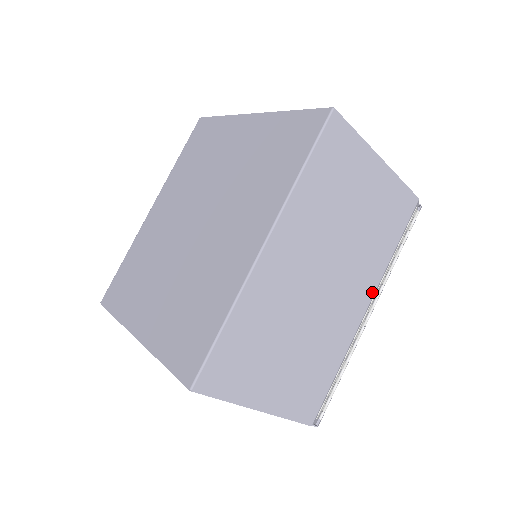
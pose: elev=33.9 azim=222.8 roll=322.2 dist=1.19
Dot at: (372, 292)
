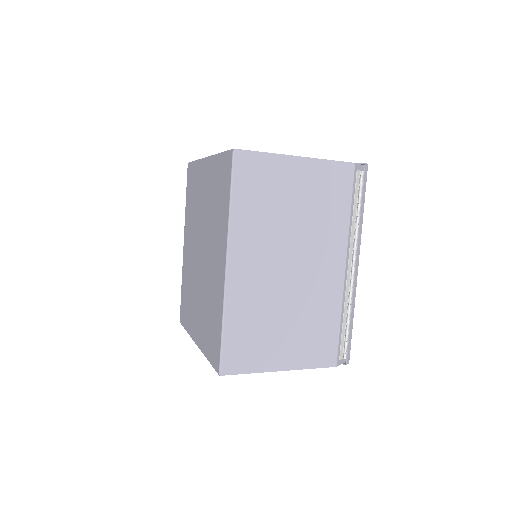
Dot at: (344, 253)
